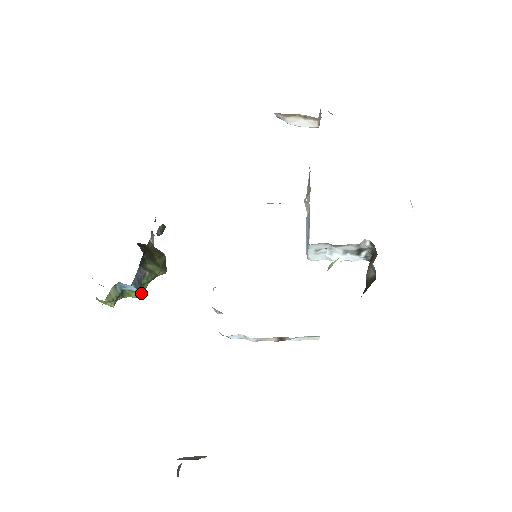
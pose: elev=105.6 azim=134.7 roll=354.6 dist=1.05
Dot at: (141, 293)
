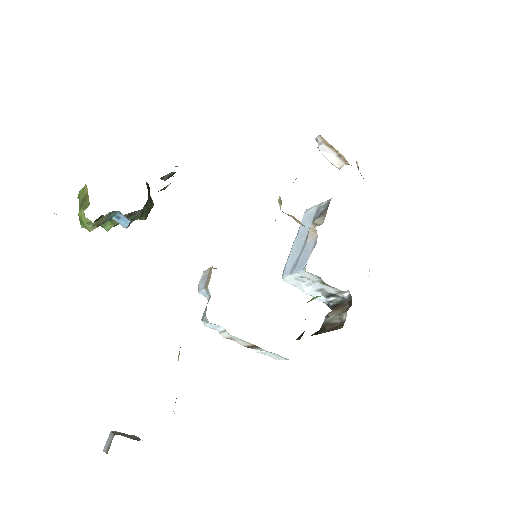
Dot at: occluded
